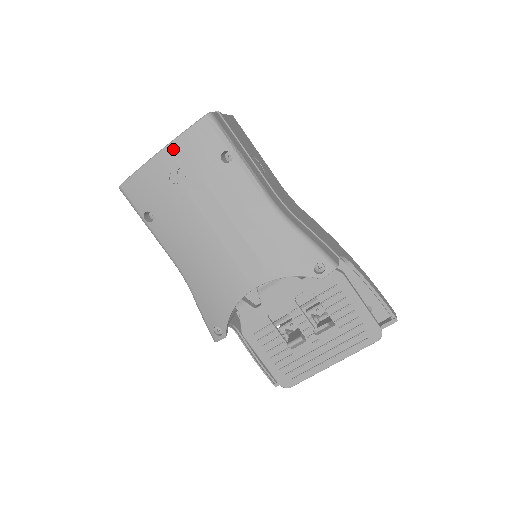
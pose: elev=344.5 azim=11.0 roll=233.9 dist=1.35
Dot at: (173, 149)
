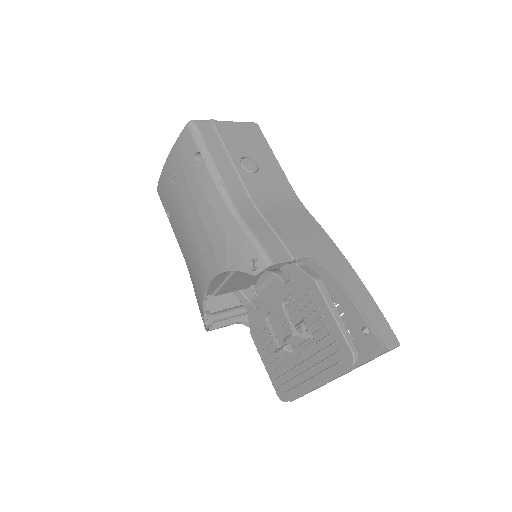
Dot at: (172, 155)
